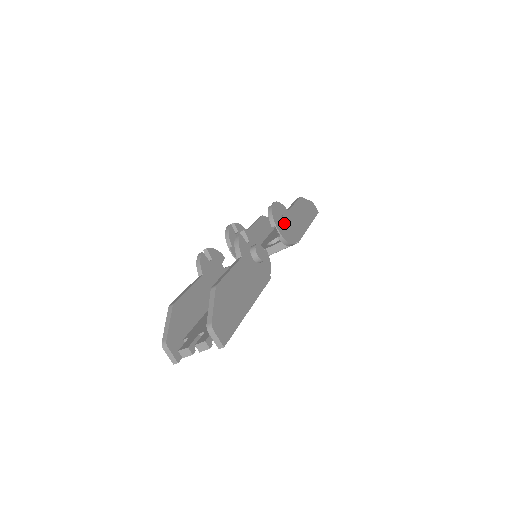
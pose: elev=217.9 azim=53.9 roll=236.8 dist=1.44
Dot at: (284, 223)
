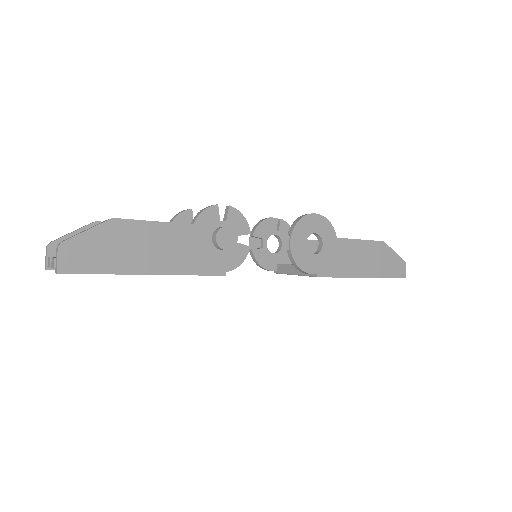
Dot at: (319, 246)
